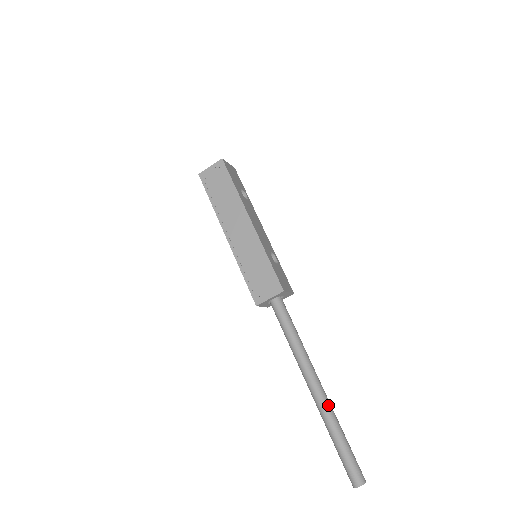
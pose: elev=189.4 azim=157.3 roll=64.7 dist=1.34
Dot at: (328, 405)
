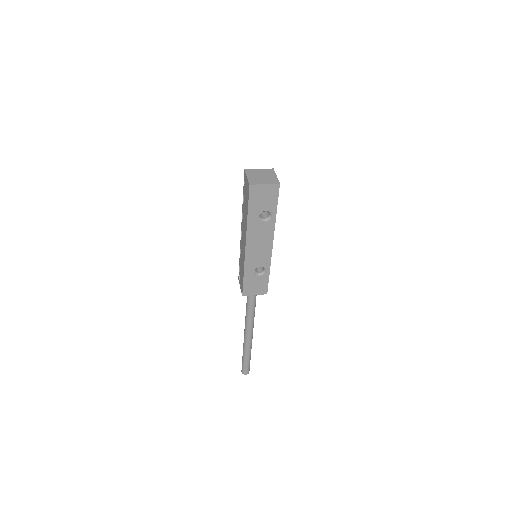
Dot at: (246, 345)
